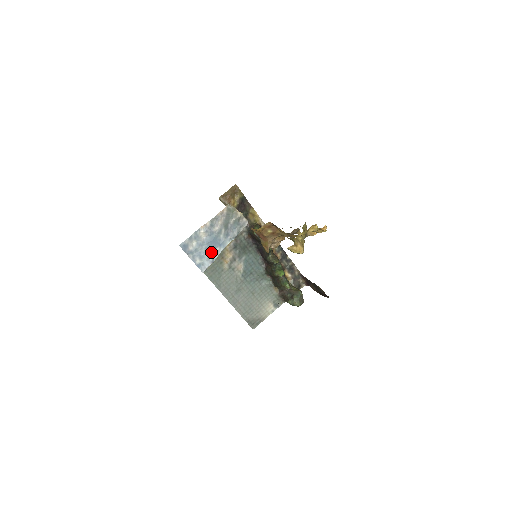
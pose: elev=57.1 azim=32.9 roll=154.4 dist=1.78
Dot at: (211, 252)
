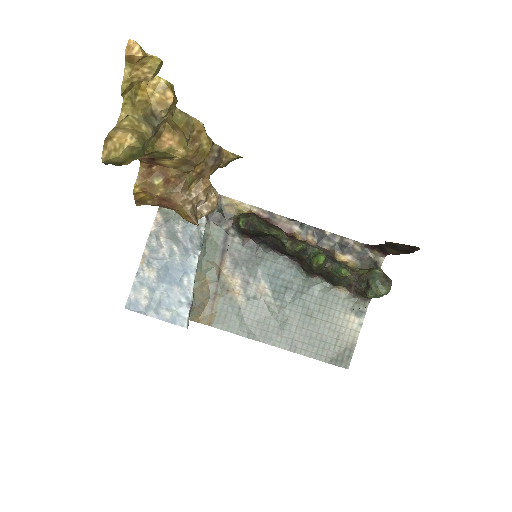
Dot at: (178, 290)
